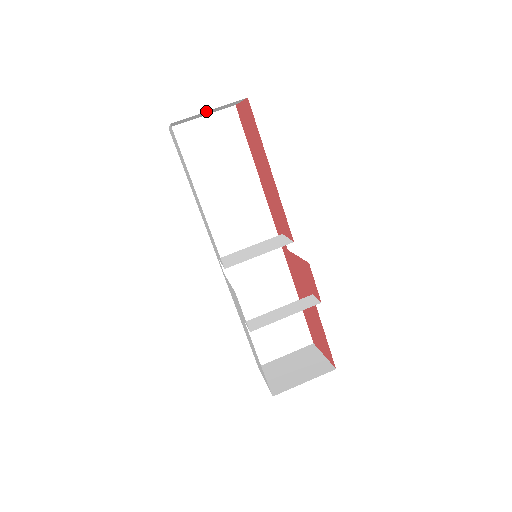
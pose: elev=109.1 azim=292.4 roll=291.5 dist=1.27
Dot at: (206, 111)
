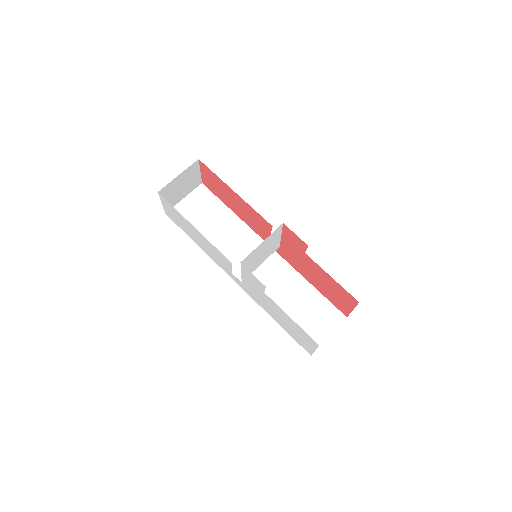
Dot at: (177, 177)
